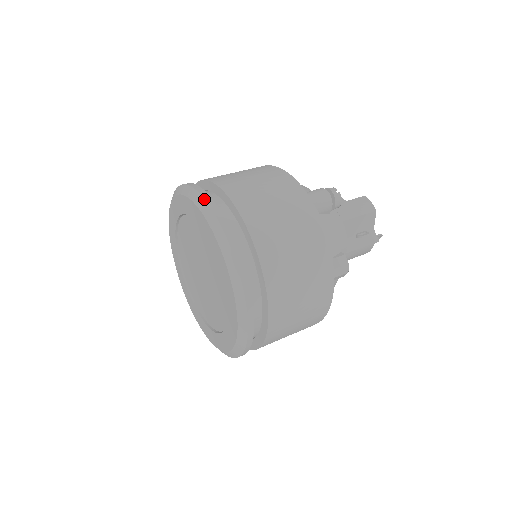
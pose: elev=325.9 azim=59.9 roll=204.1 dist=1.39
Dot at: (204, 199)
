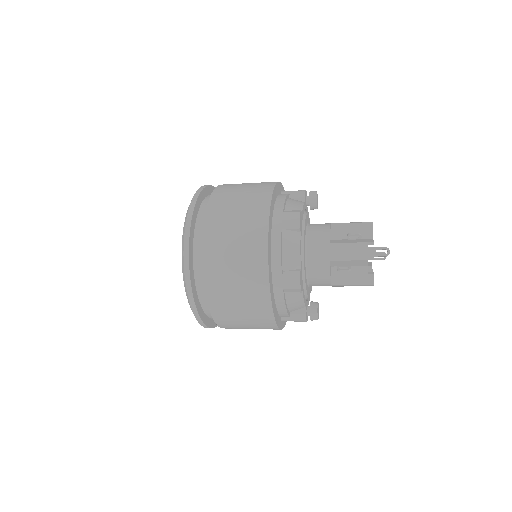
Dot at: occluded
